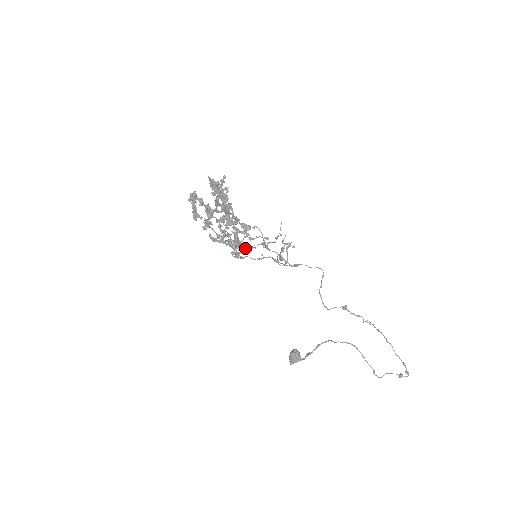
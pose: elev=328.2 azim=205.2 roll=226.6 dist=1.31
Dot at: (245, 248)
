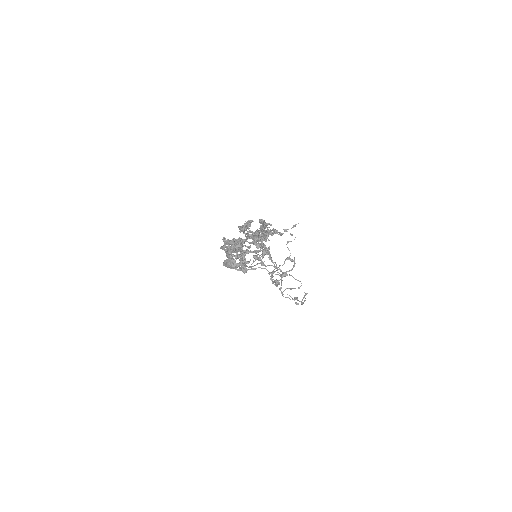
Dot at: occluded
